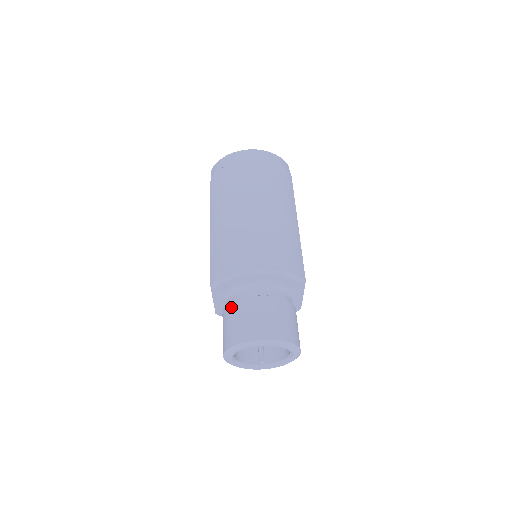
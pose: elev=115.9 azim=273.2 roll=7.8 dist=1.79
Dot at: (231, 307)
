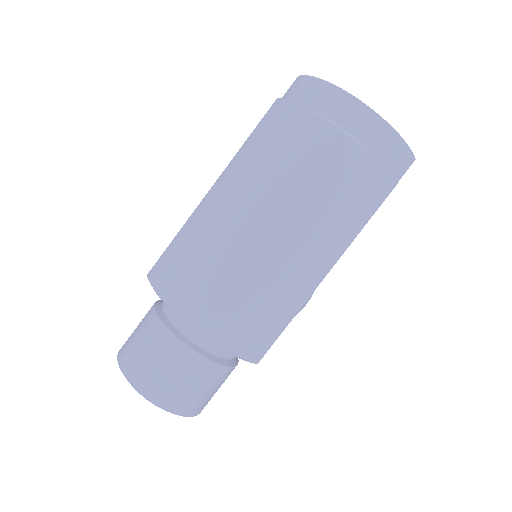
Dot at: (152, 319)
